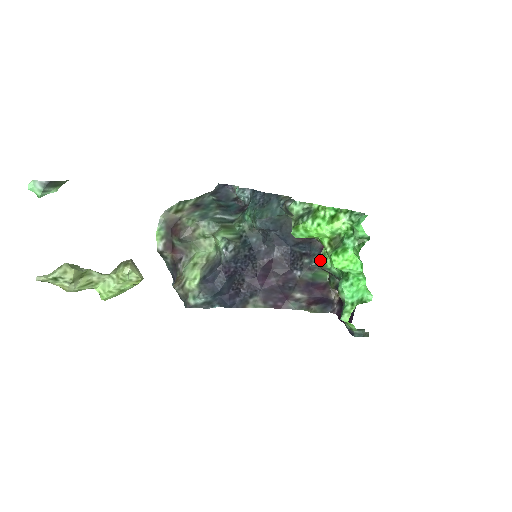
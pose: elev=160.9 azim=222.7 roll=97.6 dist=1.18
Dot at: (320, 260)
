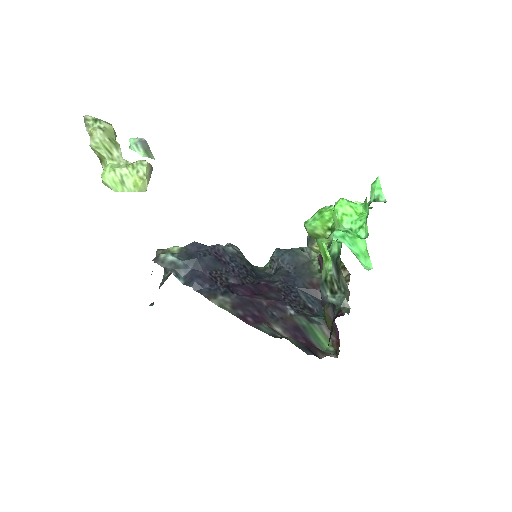
Dot at: occluded
